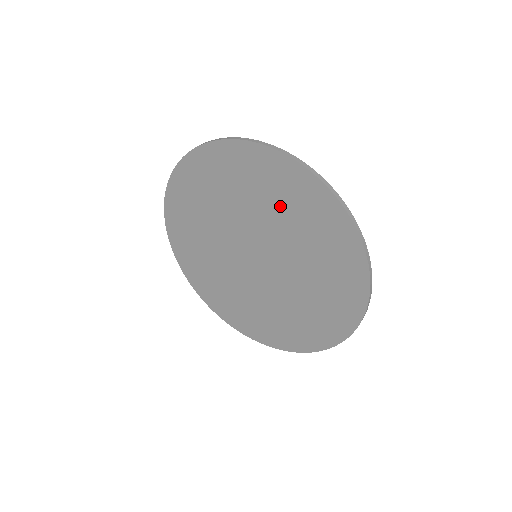
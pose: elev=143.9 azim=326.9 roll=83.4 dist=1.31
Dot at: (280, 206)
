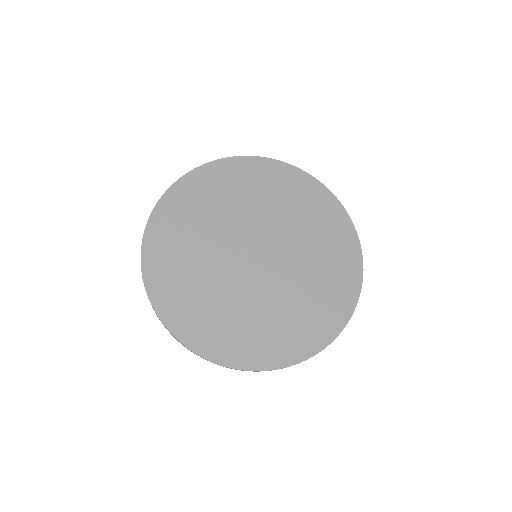
Dot at: (262, 195)
